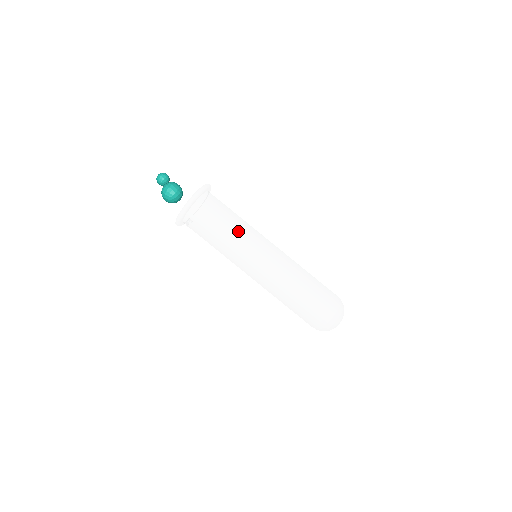
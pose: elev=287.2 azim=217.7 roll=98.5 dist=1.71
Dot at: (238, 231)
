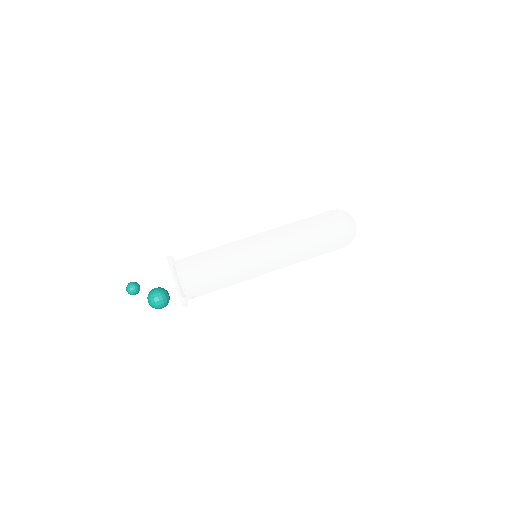
Dot at: (230, 266)
